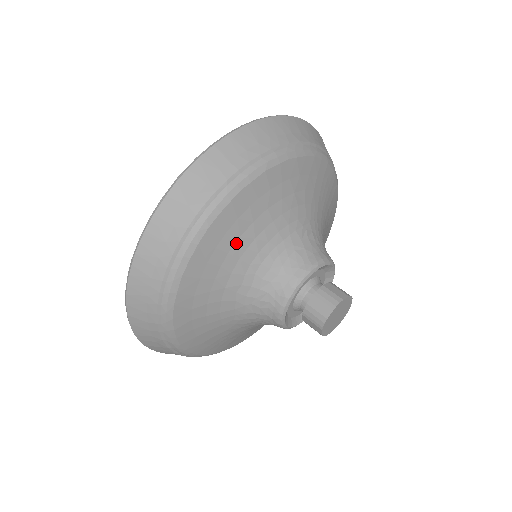
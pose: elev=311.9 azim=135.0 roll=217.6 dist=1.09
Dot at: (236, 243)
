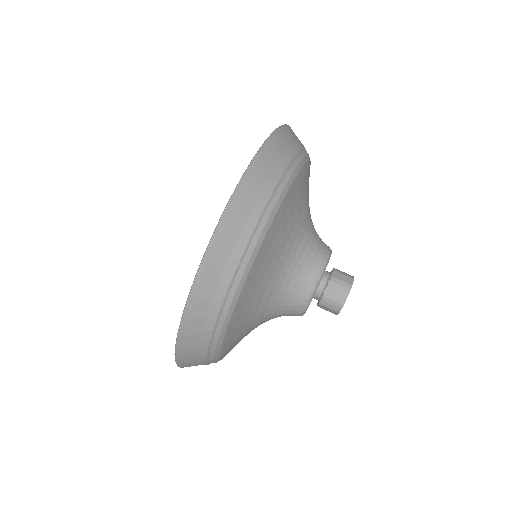
Dot at: (265, 275)
